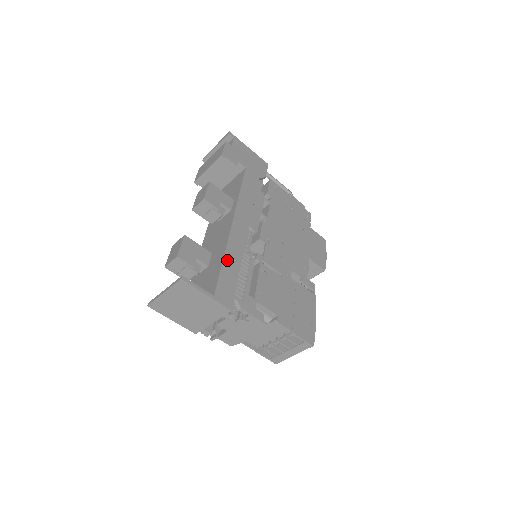
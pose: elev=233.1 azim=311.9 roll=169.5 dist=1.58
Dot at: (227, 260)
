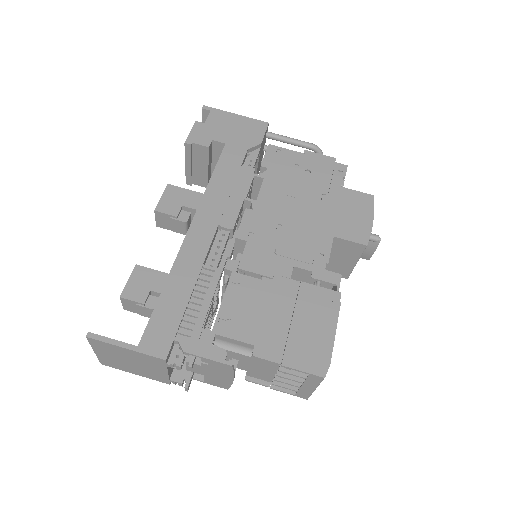
Dot at: (170, 287)
